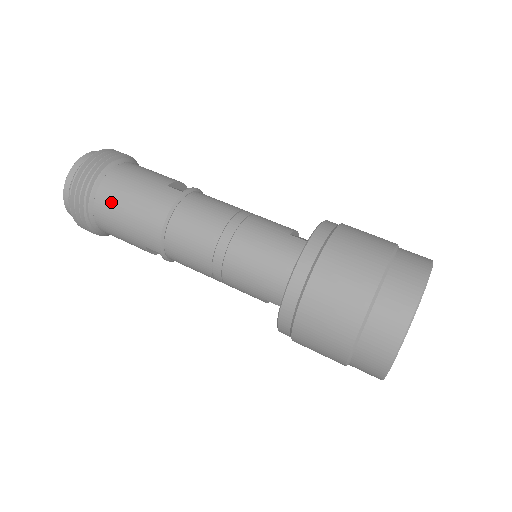
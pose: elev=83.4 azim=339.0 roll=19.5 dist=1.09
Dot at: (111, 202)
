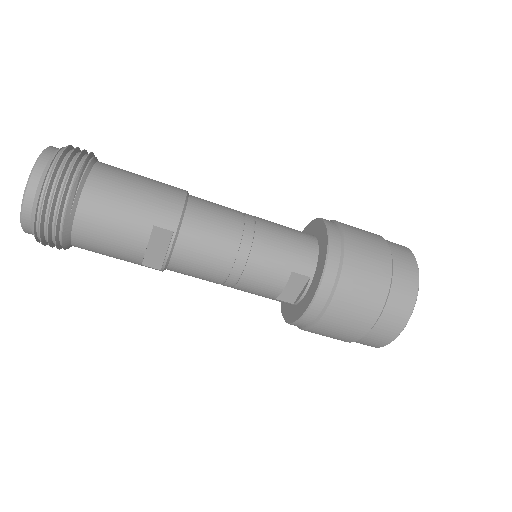
Dot at: (115, 176)
